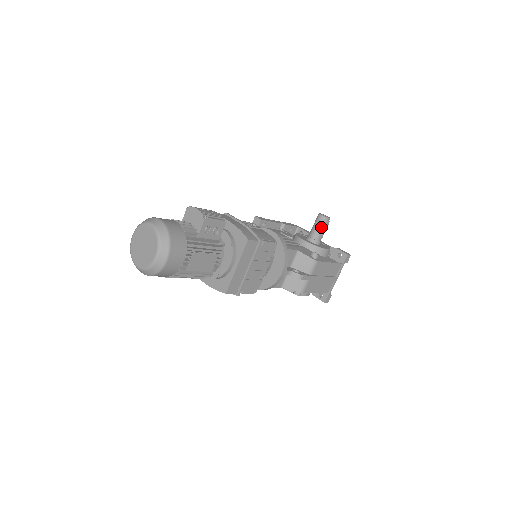
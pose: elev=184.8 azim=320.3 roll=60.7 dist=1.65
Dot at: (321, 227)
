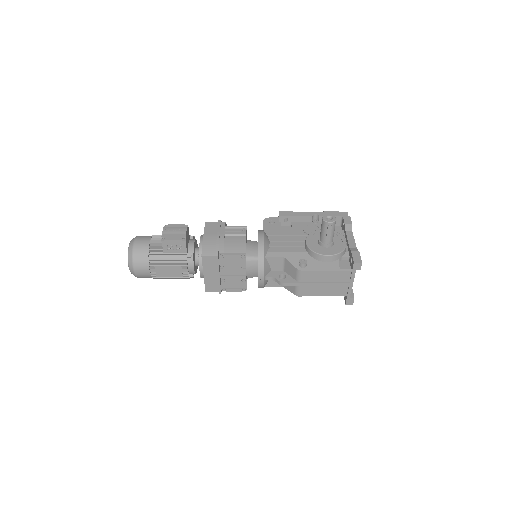
Dot at: (324, 231)
